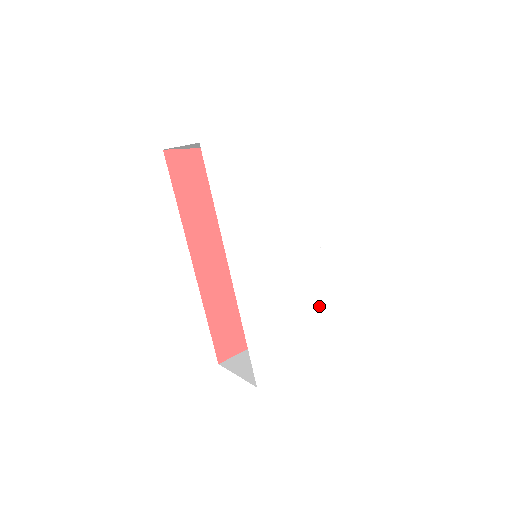
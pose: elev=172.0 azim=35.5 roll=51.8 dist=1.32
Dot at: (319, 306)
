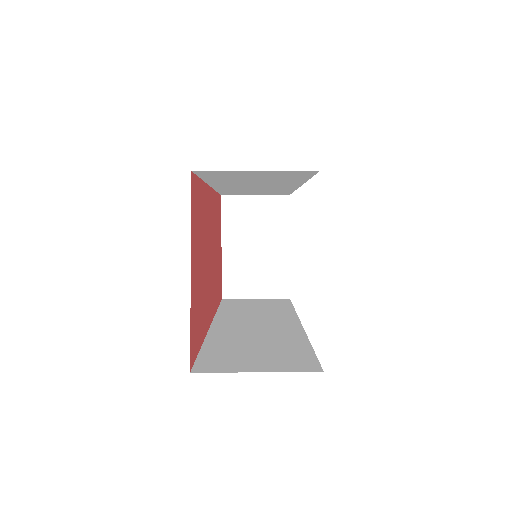
Dot at: occluded
